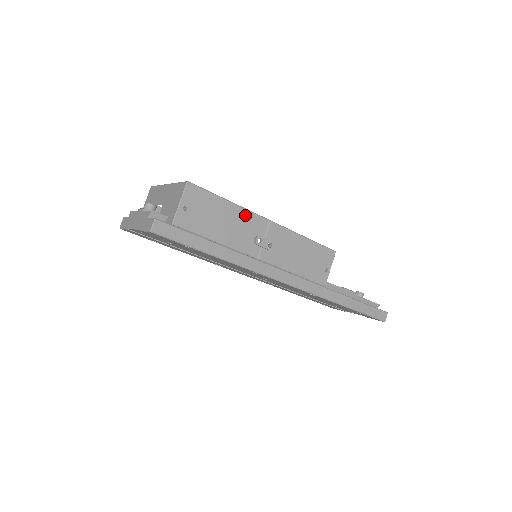
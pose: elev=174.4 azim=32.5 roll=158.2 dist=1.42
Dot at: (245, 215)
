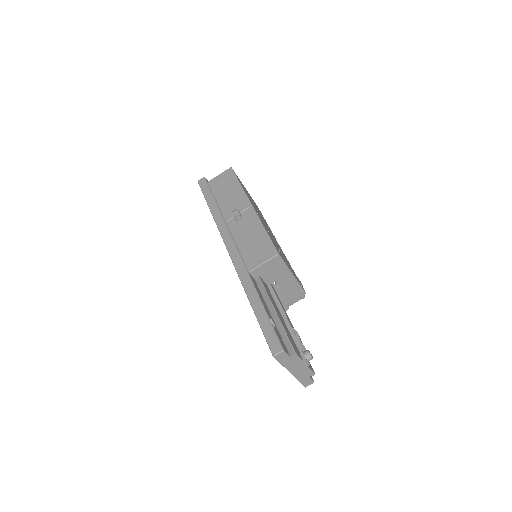
Dot at: (242, 195)
